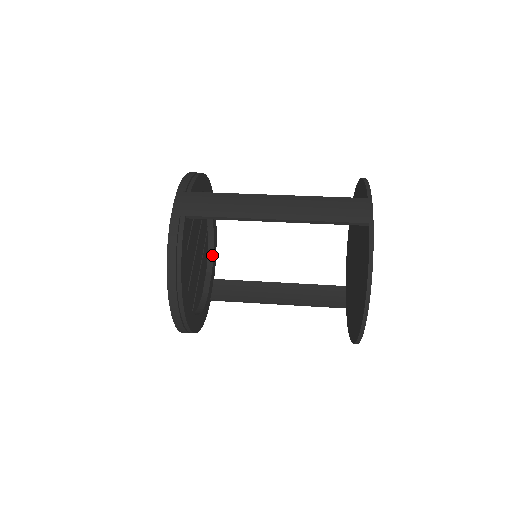
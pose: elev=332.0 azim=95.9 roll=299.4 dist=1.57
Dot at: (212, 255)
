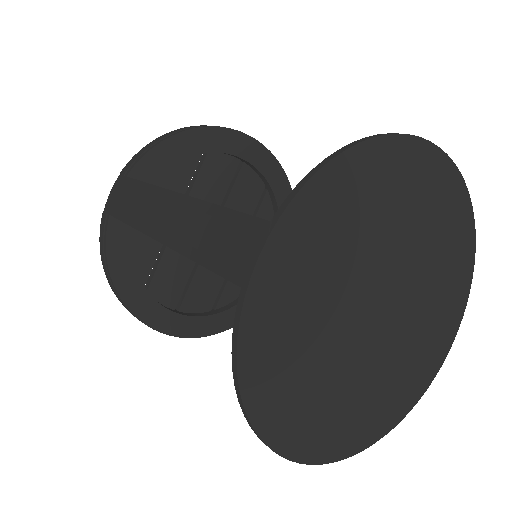
Dot at: occluded
